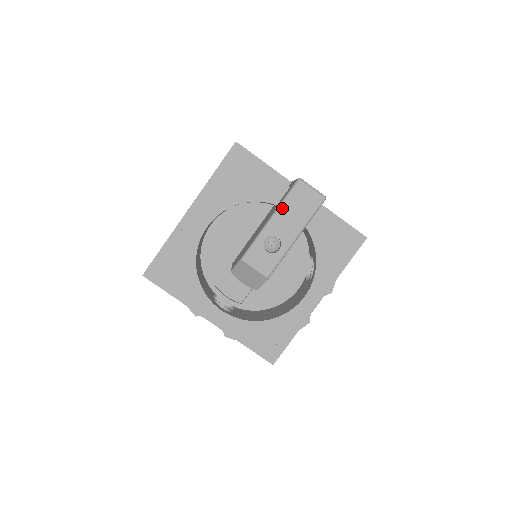
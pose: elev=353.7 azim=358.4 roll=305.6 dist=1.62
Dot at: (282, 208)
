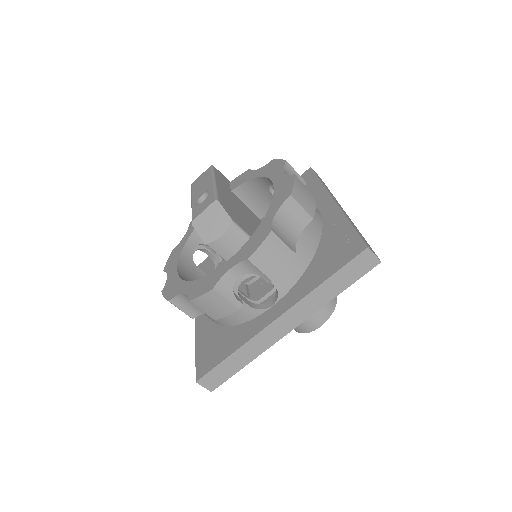
Dot at: (193, 194)
